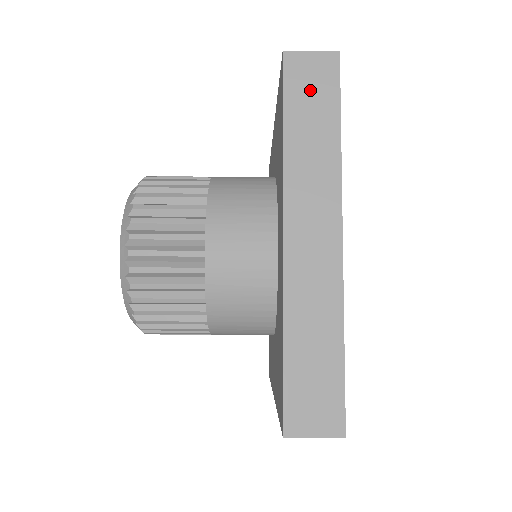
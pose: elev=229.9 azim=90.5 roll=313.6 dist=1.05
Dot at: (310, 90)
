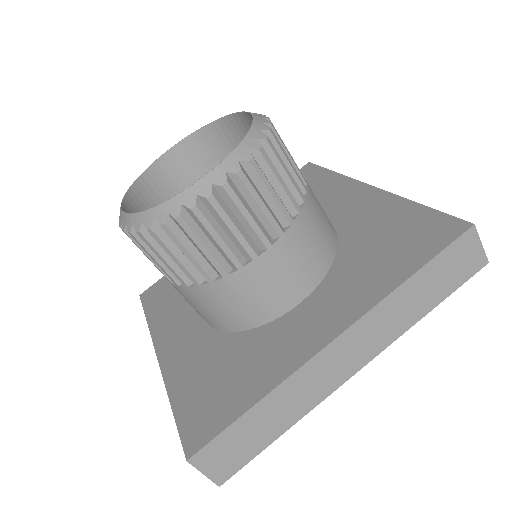
Dot at: (452, 267)
